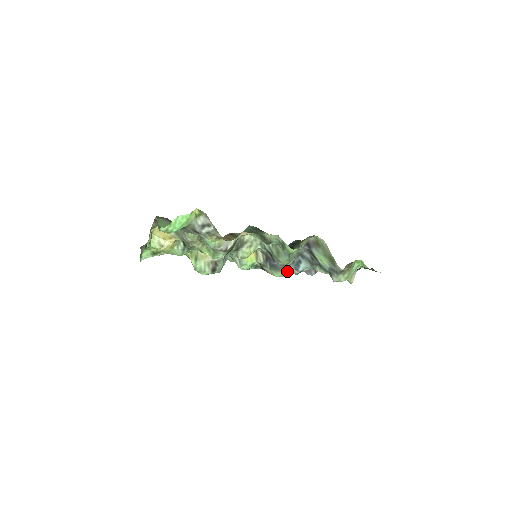
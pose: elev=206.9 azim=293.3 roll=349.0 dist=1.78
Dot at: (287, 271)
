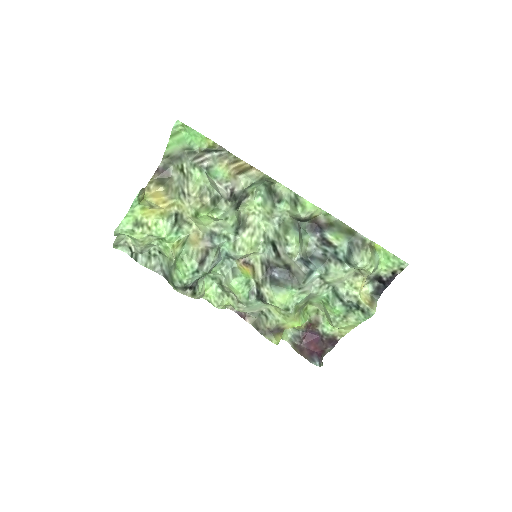
Dot at: (292, 288)
